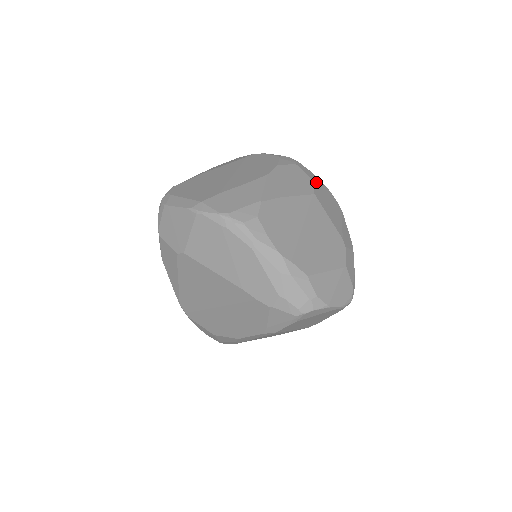
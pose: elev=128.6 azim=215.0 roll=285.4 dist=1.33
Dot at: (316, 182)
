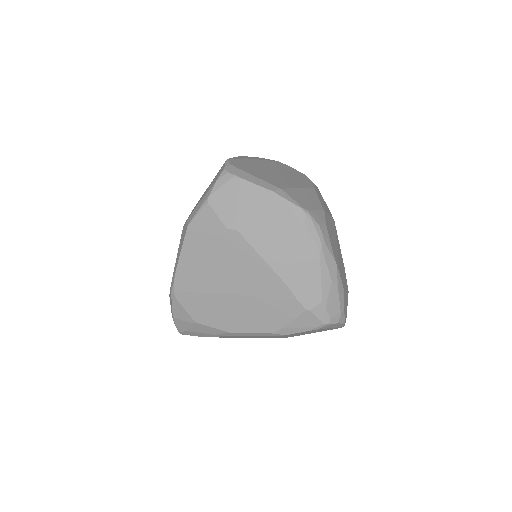
Dot at: occluded
